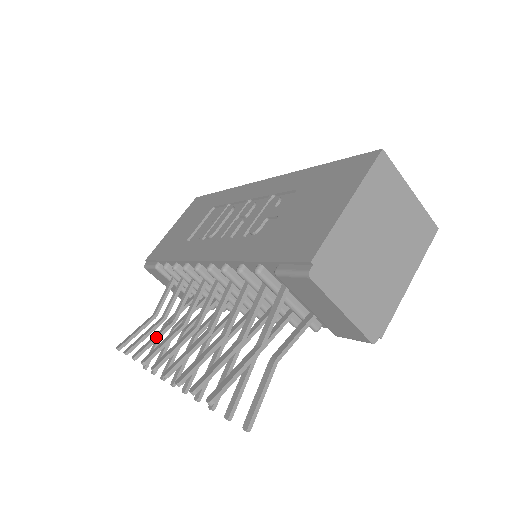
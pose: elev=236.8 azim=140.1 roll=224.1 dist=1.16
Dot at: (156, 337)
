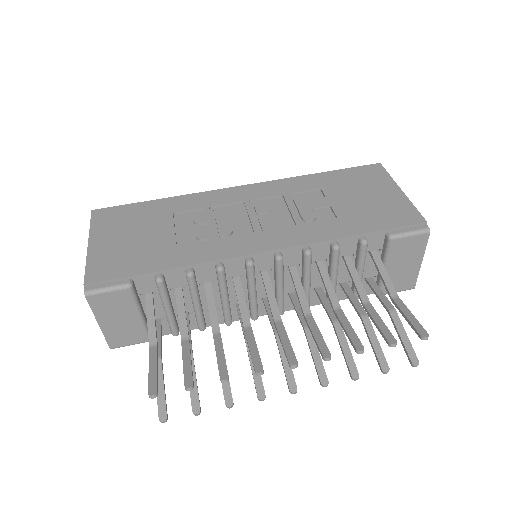
Dot at: occluded
